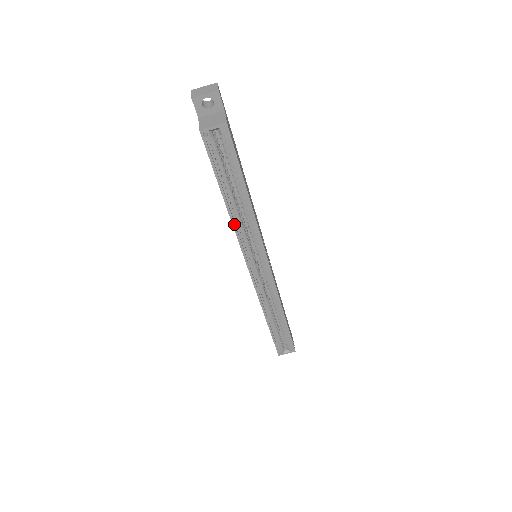
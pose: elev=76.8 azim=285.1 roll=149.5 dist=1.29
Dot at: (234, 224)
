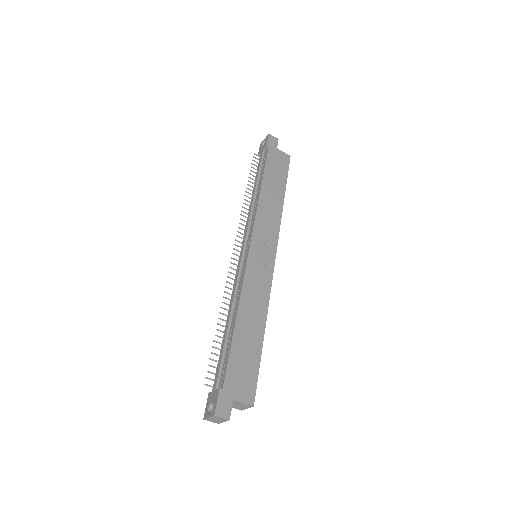
Dot at: occluded
